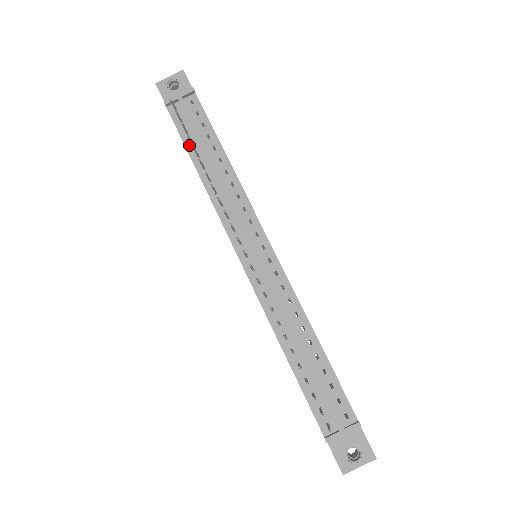
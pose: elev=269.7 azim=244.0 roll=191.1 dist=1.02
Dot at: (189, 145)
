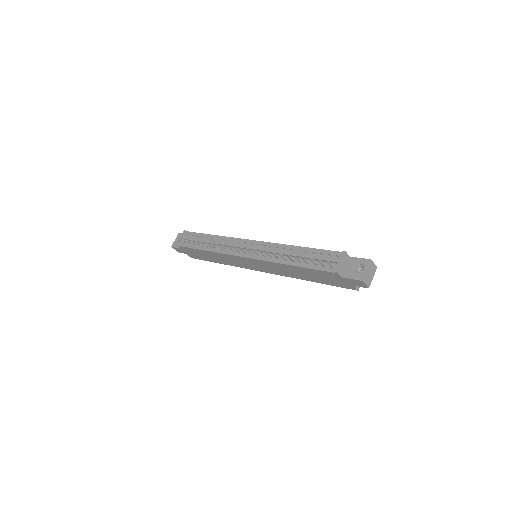
Dot at: (196, 247)
